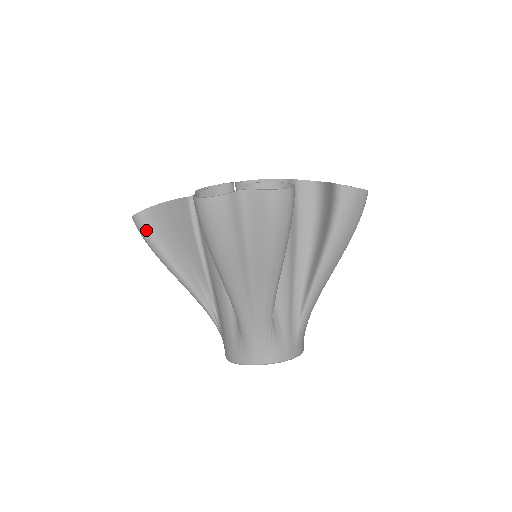
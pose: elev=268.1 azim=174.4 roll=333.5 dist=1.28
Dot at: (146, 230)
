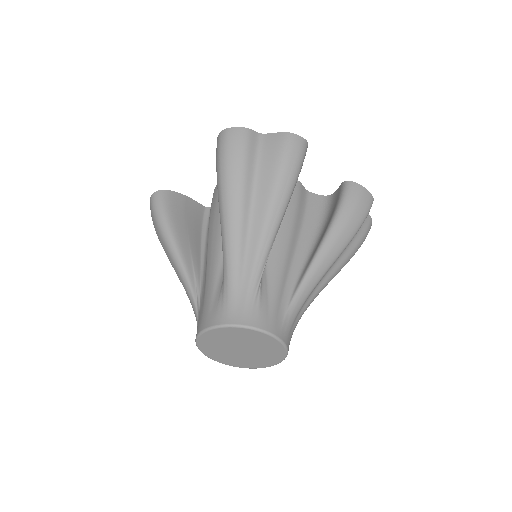
Dot at: (160, 205)
